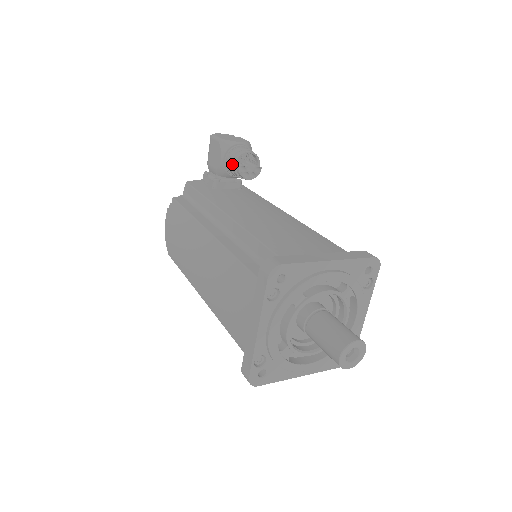
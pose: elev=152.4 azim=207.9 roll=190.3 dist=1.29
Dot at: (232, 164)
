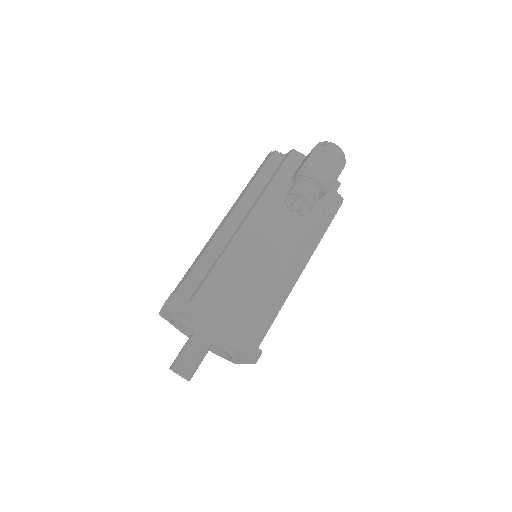
Dot at: (290, 190)
